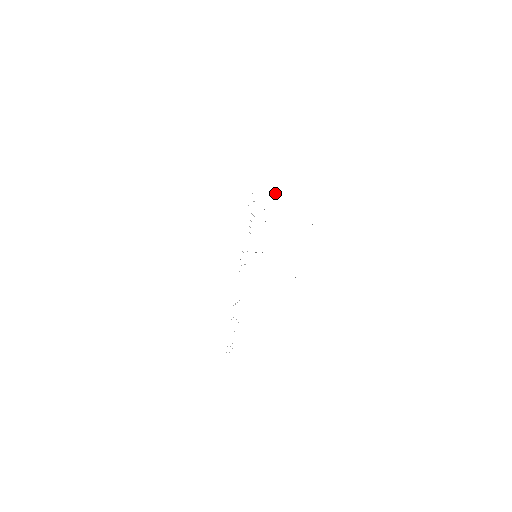
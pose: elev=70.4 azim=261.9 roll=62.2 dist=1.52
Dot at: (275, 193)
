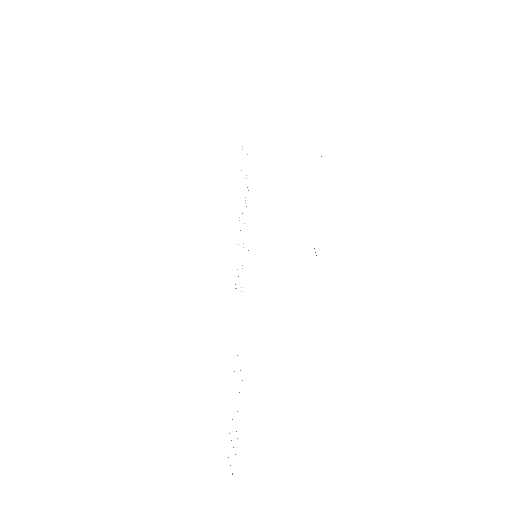
Dot at: occluded
